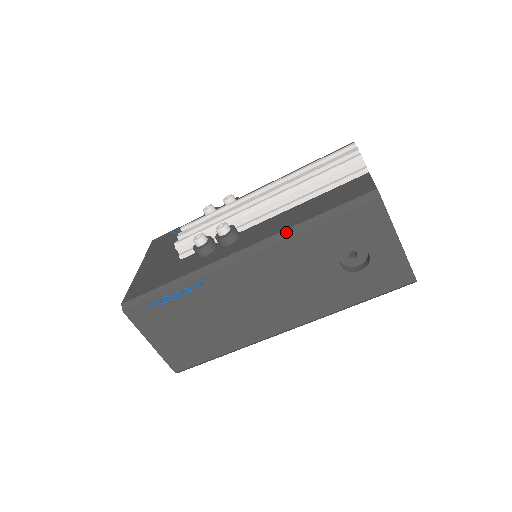
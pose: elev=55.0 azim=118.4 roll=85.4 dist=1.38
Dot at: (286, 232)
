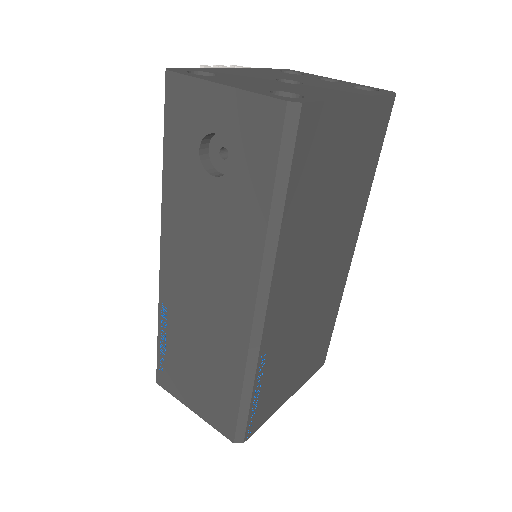
Dot at: (162, 193)
